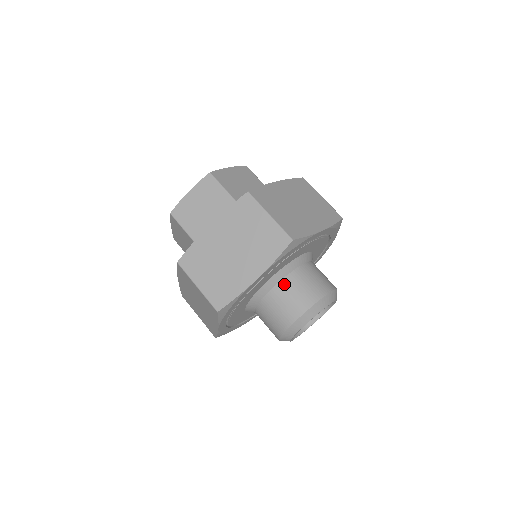
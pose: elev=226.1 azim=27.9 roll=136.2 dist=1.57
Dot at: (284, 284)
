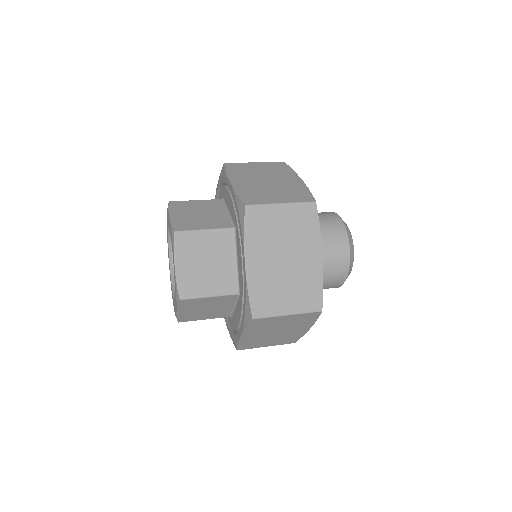
Dot at: occluded
